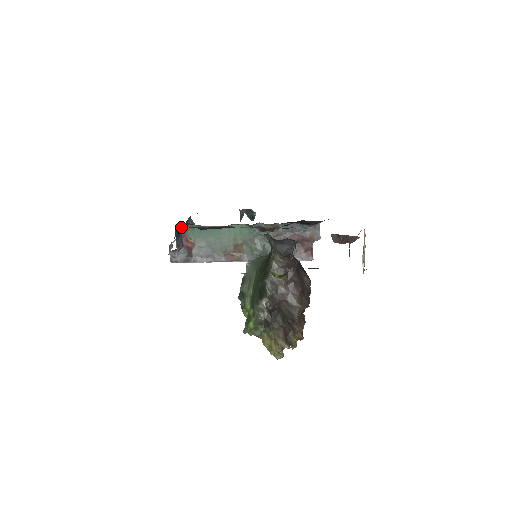
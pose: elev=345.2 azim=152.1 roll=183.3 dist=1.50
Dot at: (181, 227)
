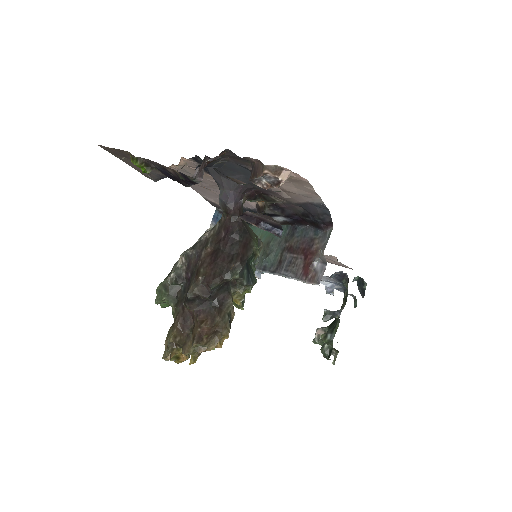
Dot at: occluded
